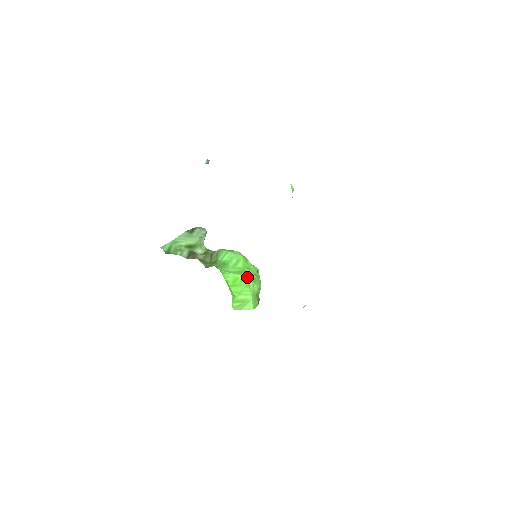
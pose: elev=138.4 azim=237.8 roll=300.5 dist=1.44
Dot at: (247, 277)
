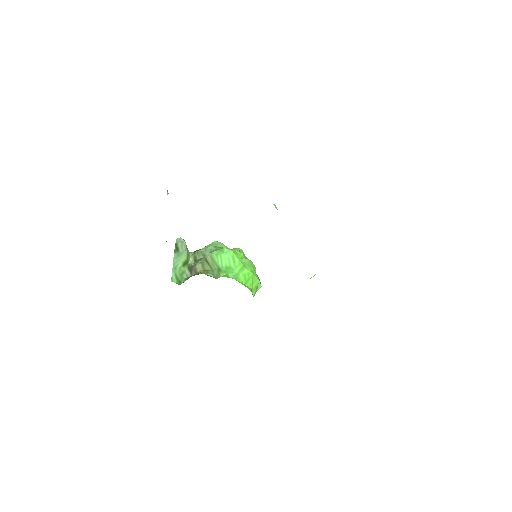
Dot at: (248, 268)
